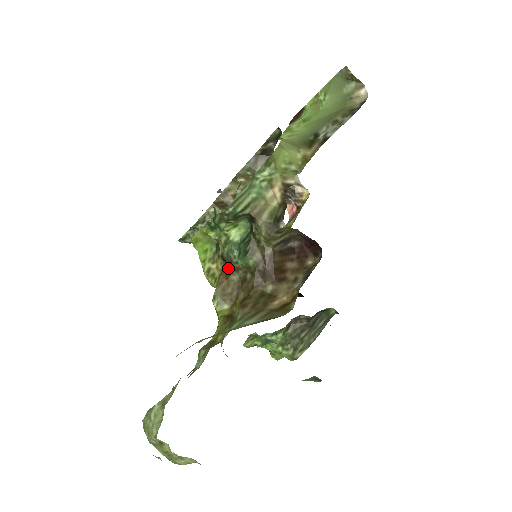
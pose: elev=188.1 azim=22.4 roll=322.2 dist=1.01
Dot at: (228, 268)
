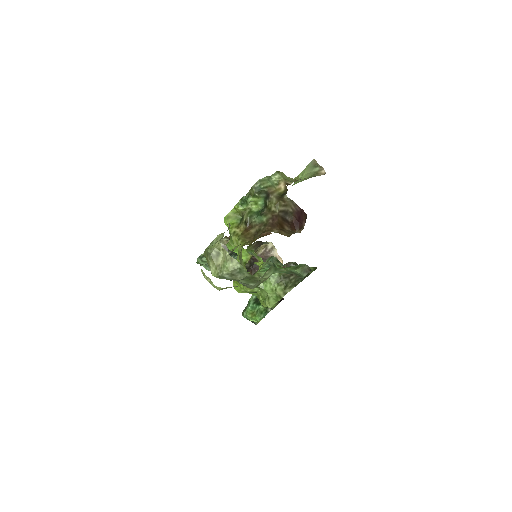
Dot at: (248, 228)
